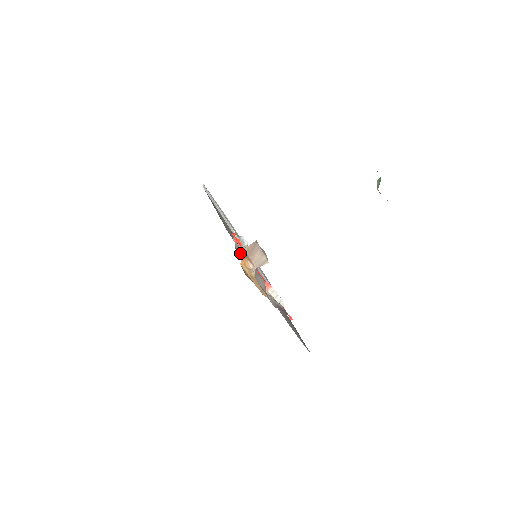
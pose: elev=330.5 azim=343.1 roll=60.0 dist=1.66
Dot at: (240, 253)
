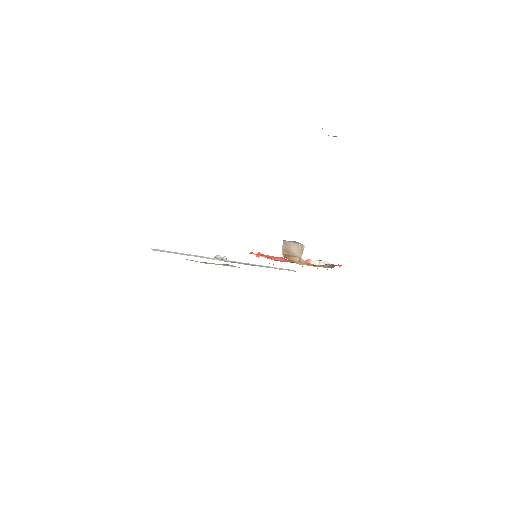
Dot at: occluded
